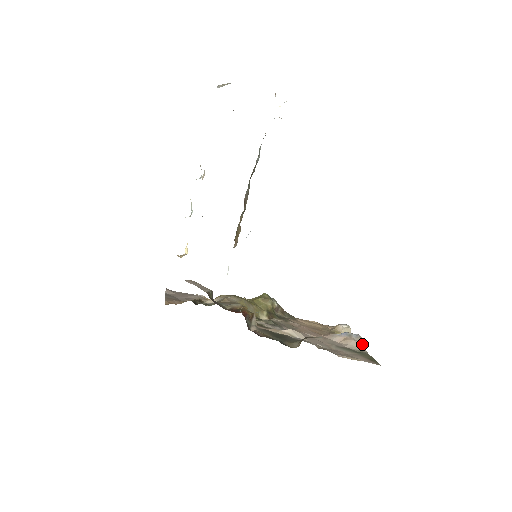
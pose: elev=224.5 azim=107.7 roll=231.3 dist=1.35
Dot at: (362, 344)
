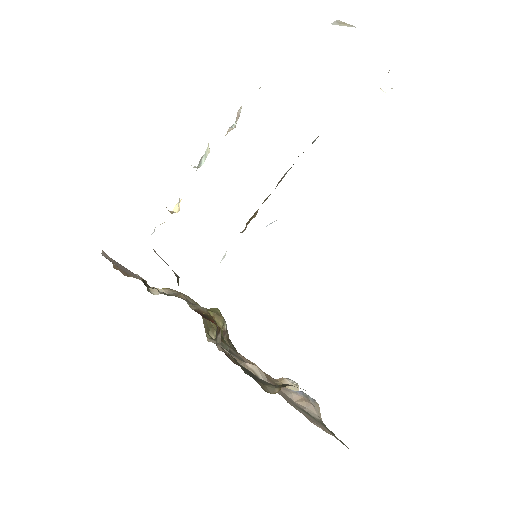
Dot at: (319, 412)
